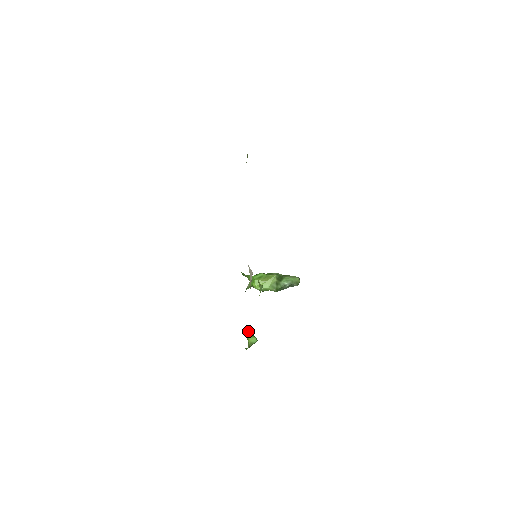
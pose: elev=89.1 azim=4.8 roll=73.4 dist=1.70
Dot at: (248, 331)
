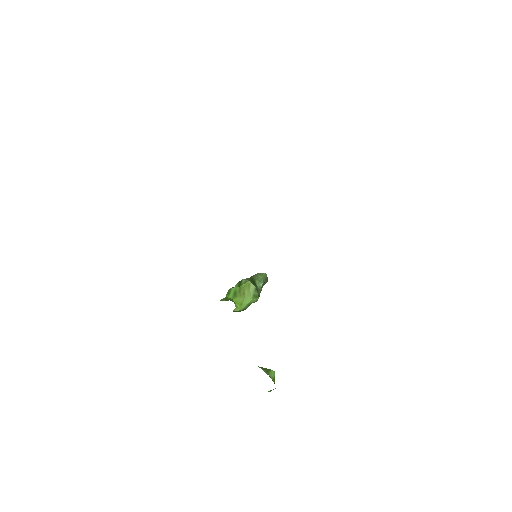
Dot at: (262, 367)
